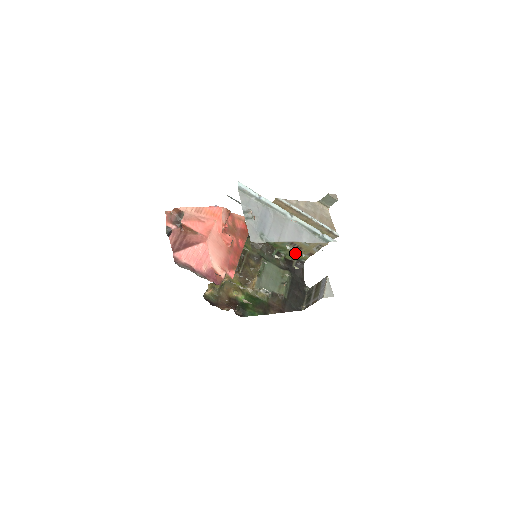
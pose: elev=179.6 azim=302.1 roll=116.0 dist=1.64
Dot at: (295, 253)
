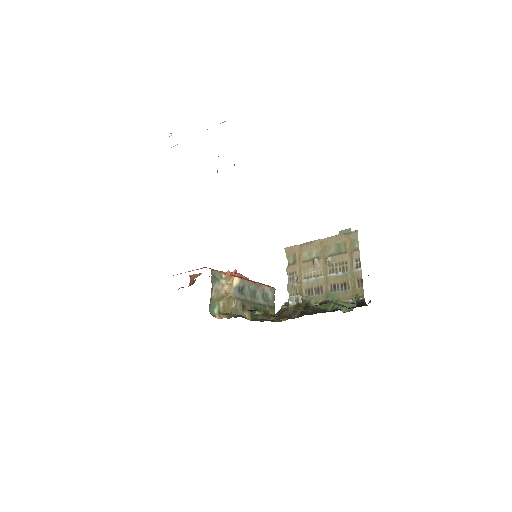
Dot at: (347, 297)
